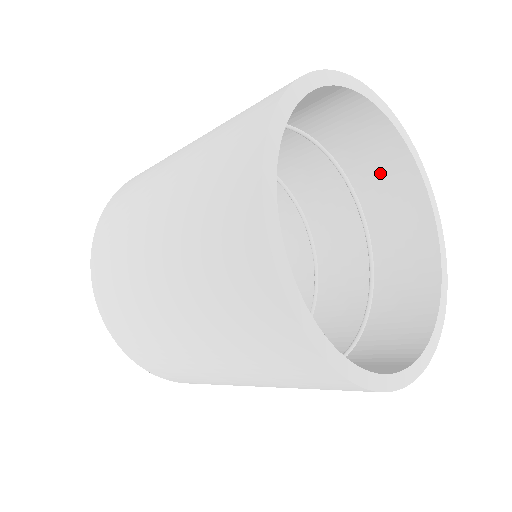
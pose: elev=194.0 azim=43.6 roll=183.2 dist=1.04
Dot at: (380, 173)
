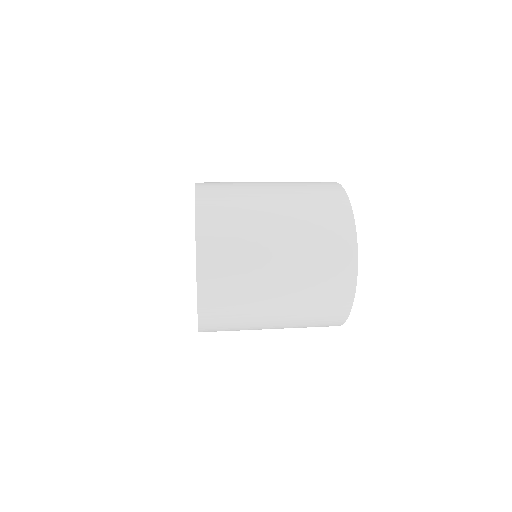
Dot at: occluded
